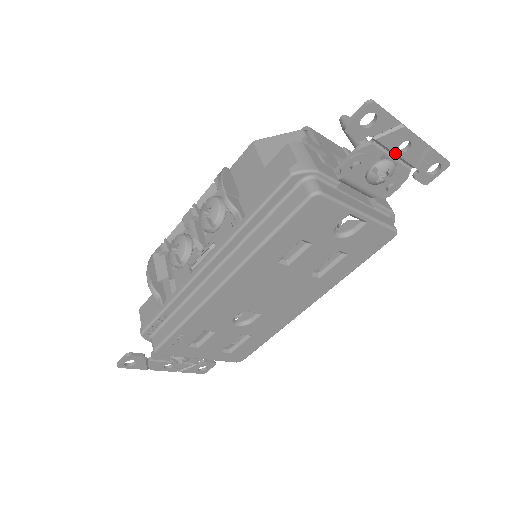
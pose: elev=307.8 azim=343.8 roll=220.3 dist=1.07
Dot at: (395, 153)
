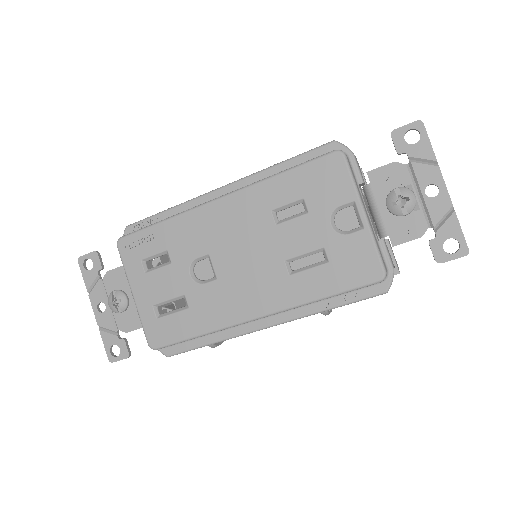
Dot at: (422, 192)
